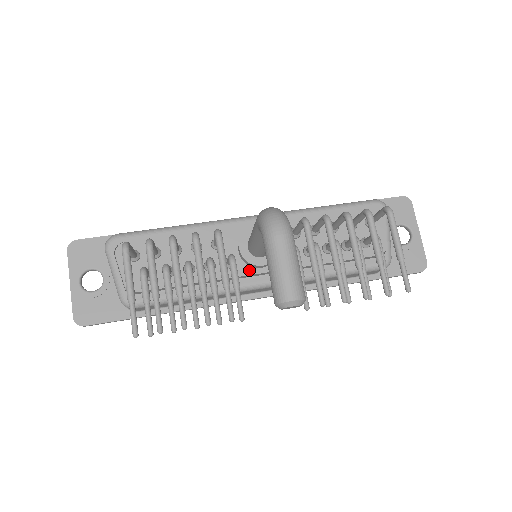
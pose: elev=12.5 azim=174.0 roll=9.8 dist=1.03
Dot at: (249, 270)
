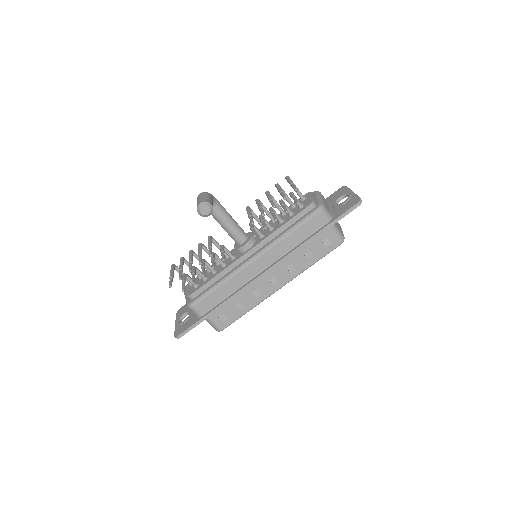
Dot at: (242, 254)
